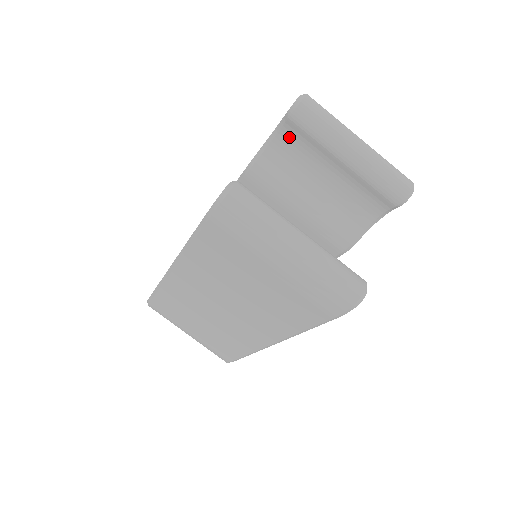
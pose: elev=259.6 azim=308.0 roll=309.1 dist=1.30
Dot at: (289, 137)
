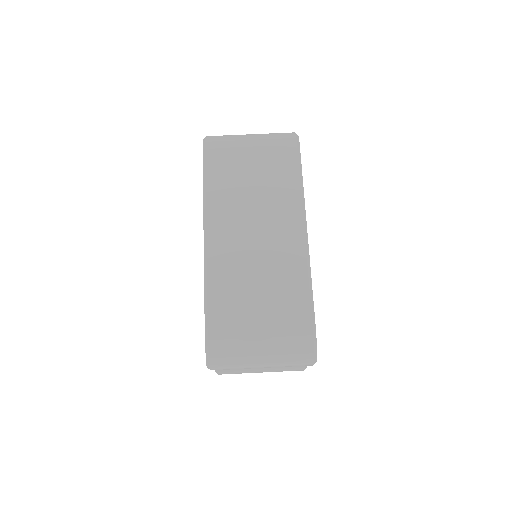
Dot at: occluded
